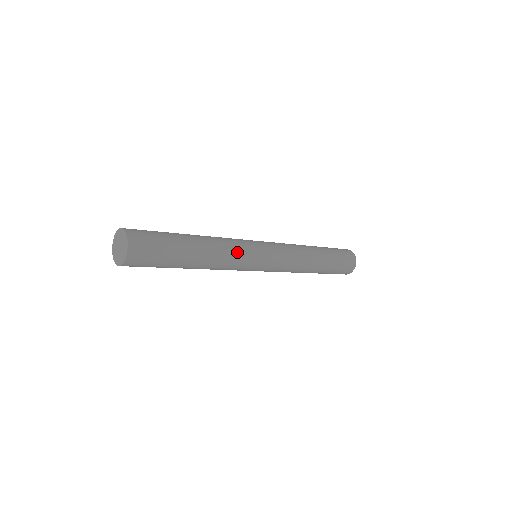
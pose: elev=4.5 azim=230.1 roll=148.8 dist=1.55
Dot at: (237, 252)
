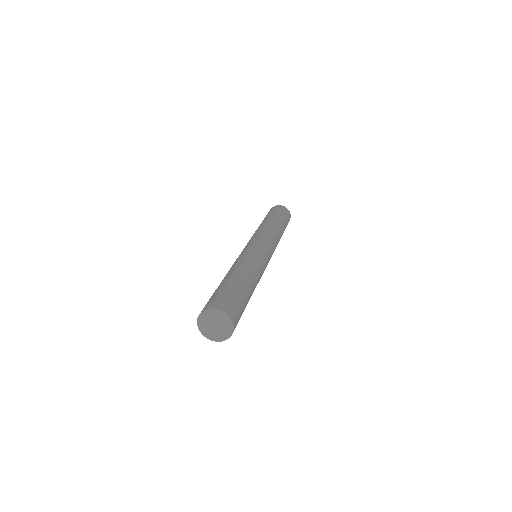
Dot at: occluded
